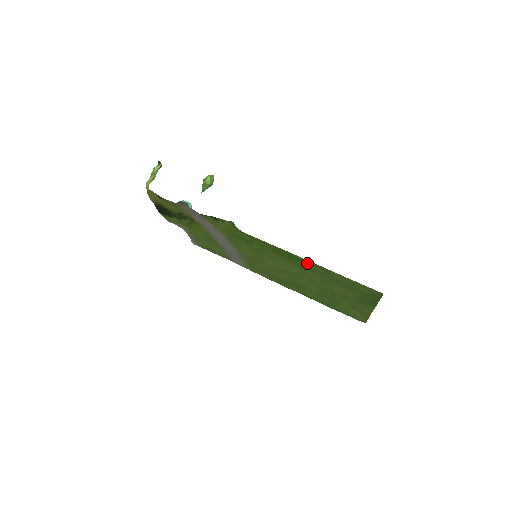
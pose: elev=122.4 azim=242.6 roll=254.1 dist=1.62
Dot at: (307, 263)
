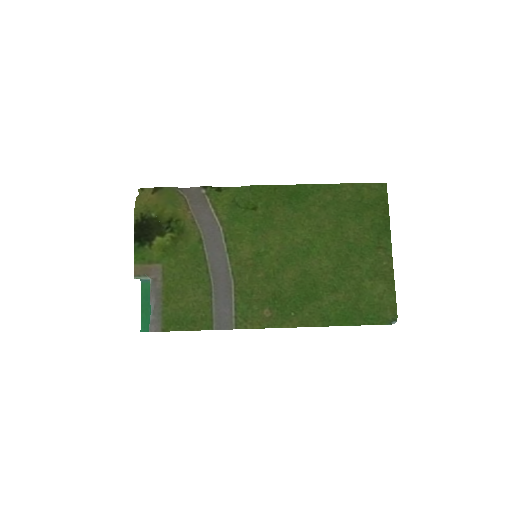
Dot at: (316, 193)
